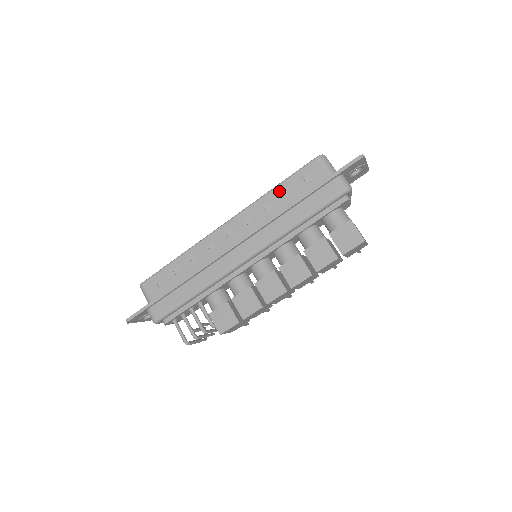
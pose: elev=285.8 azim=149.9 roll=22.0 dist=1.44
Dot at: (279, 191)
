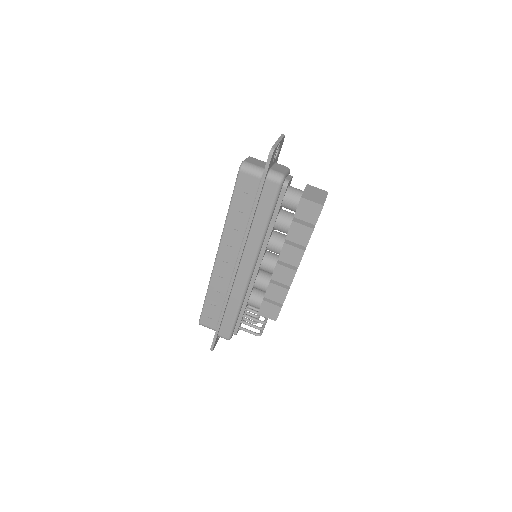
Dot at: (234, 212)
